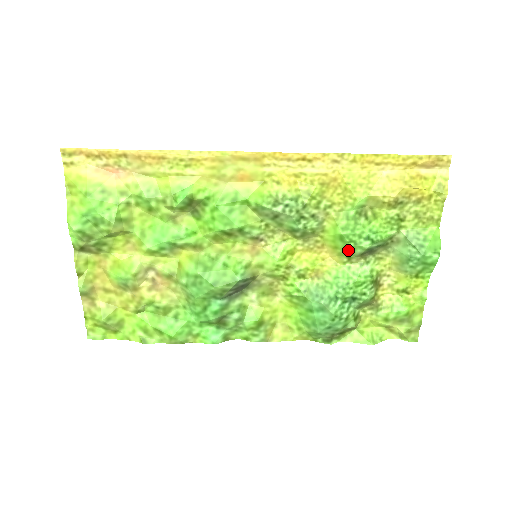
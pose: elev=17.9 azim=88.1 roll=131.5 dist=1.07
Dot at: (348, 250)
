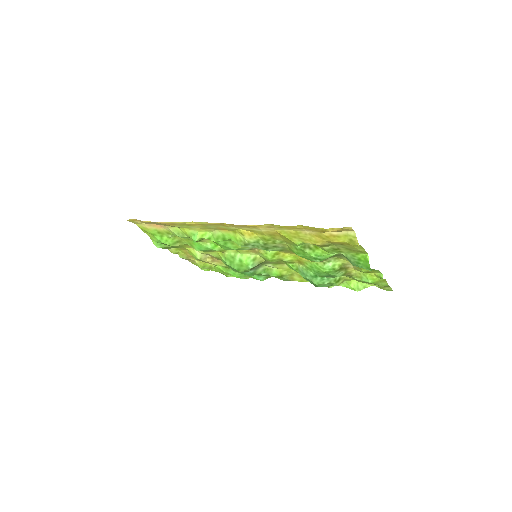
Dot at: occluded
